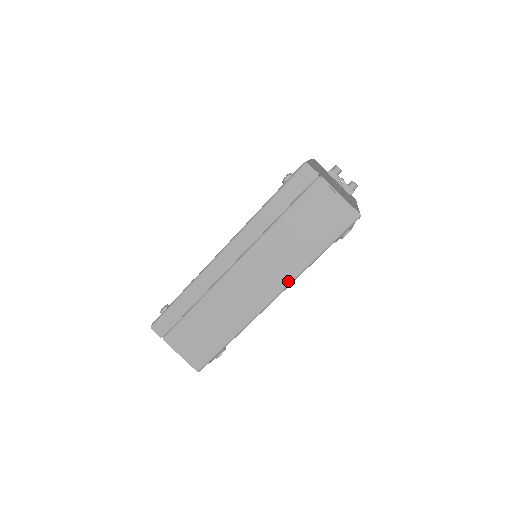
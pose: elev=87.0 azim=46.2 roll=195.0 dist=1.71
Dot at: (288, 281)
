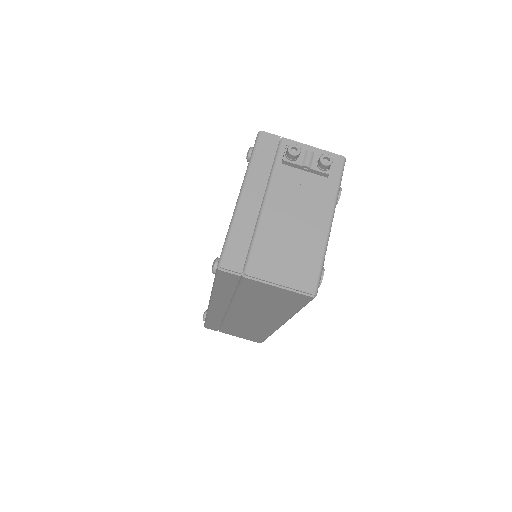
Dot at: (283, 321)
